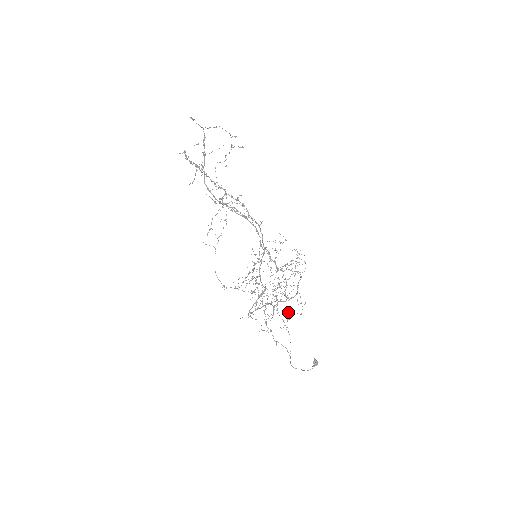
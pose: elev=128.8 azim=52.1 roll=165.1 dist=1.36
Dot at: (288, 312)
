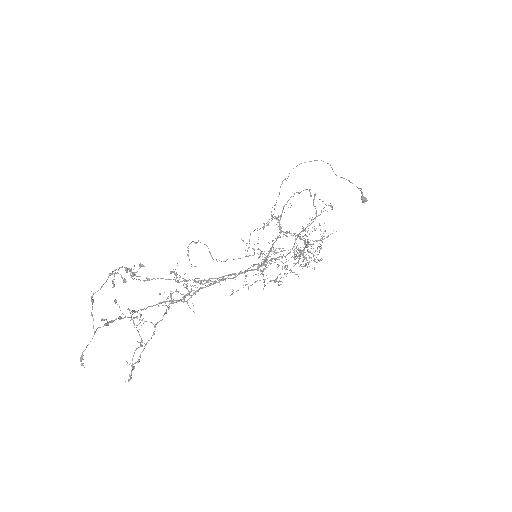
Dot at: (321, 248)
